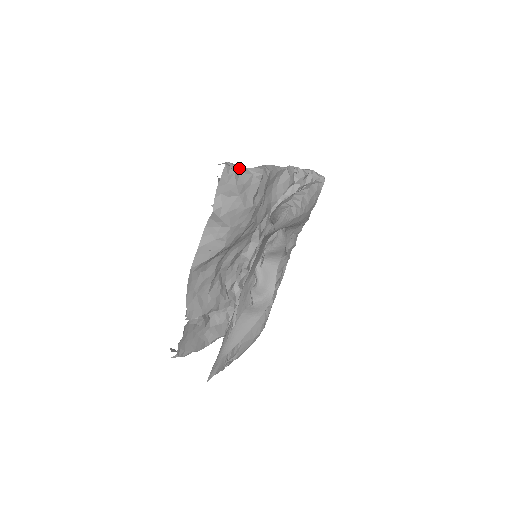
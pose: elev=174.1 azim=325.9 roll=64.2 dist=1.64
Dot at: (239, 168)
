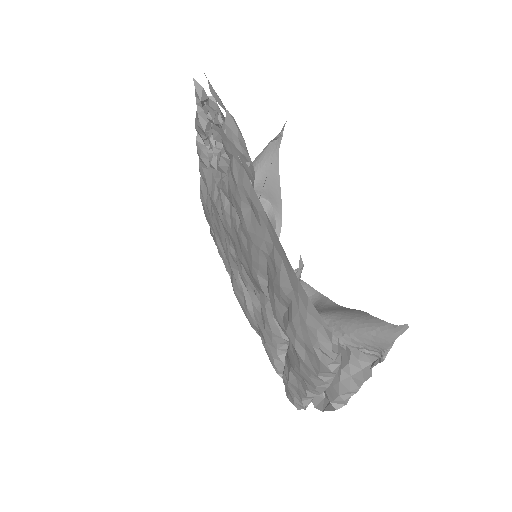
Dot at: occluded
